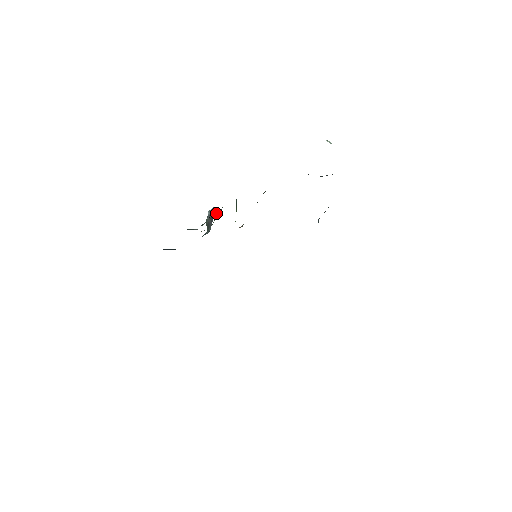
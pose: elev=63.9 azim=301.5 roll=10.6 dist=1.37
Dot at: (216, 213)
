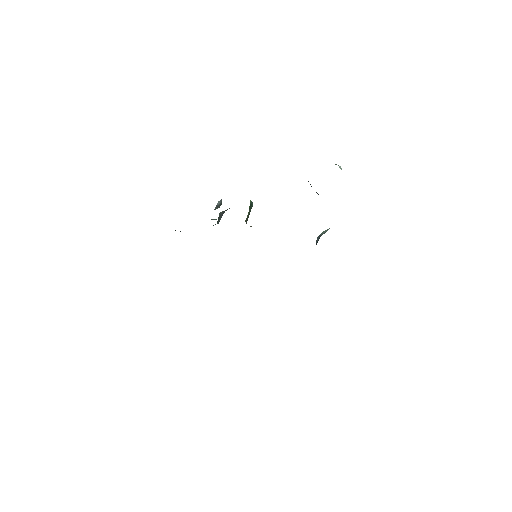
Dot at: (229, 208)
